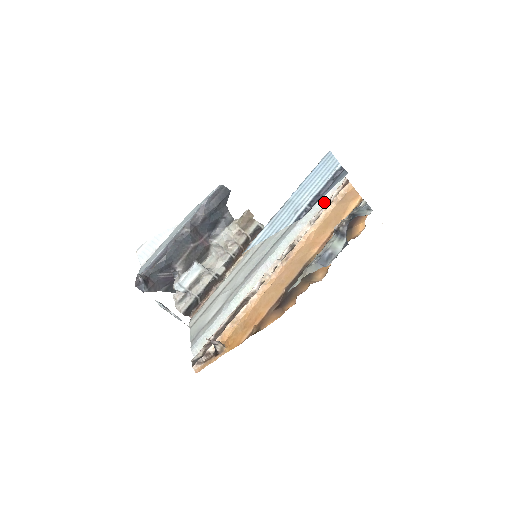
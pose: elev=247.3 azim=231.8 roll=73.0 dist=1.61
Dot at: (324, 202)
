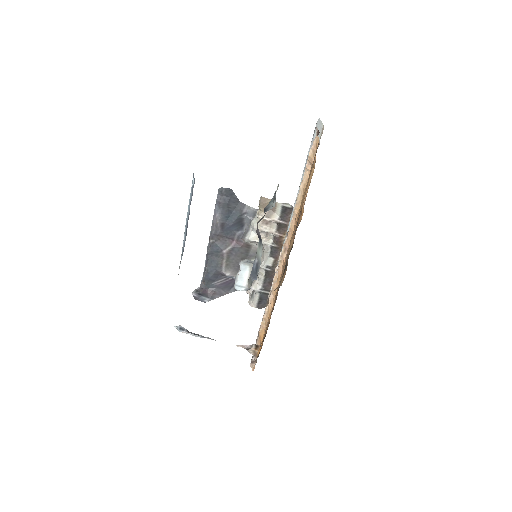
Dot at: occluded
